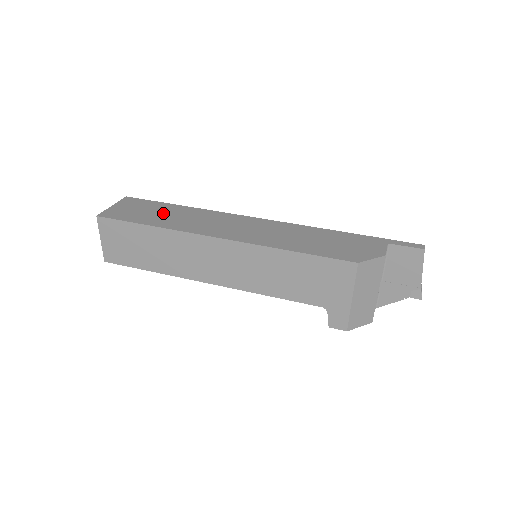
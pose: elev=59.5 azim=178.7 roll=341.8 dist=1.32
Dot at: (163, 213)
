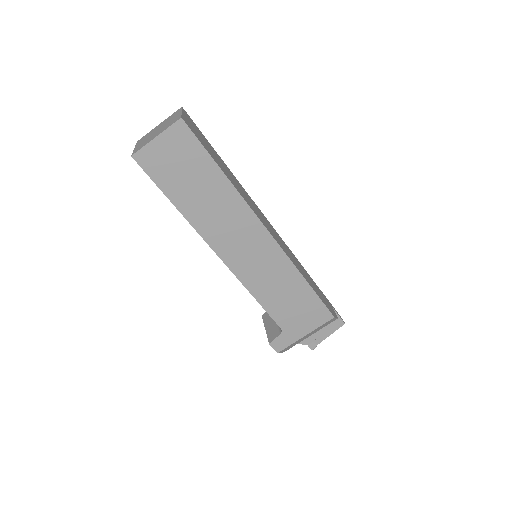
Dot at: (222, 164)
